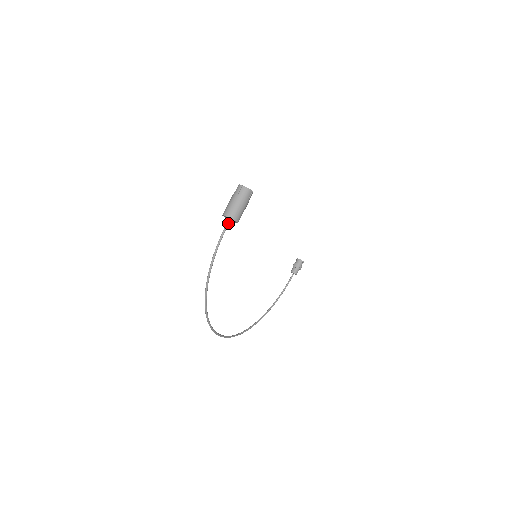
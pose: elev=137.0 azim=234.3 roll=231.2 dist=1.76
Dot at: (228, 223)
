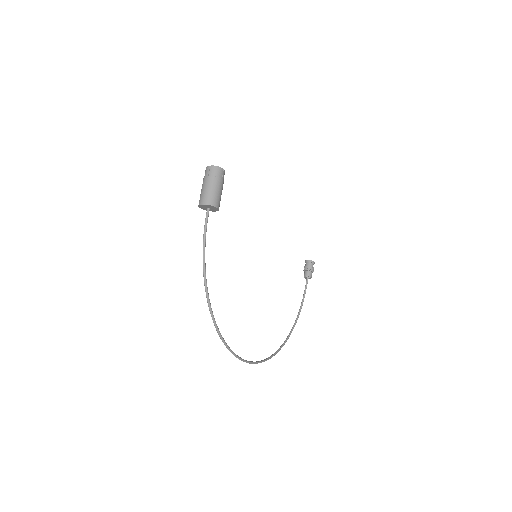
Dot at: (207, 213)
